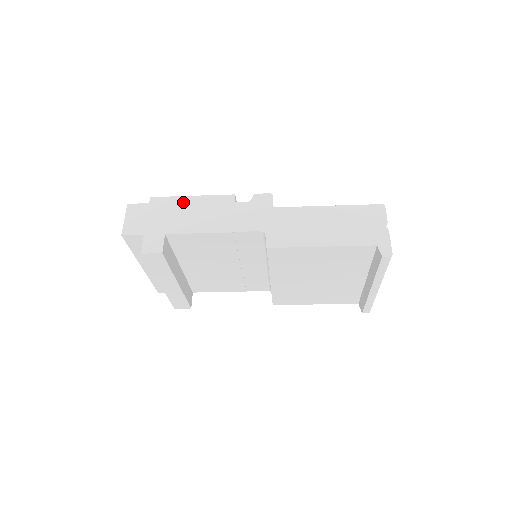
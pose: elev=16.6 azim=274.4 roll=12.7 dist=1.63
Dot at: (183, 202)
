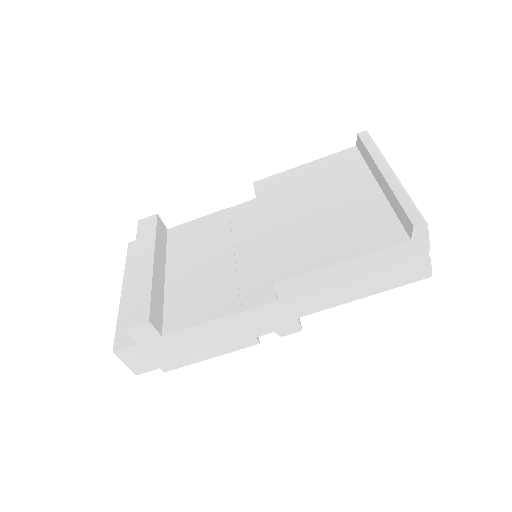
Dot at: occluded
